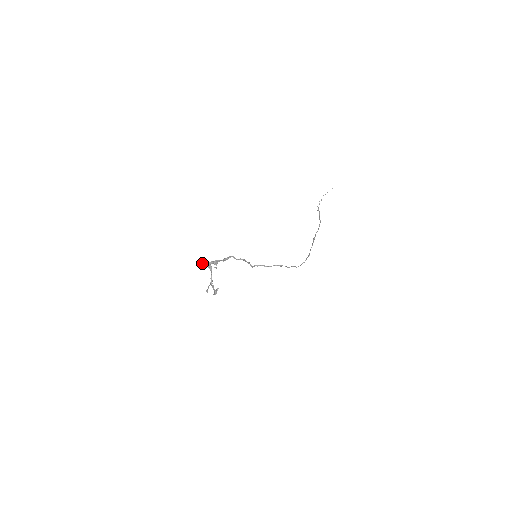
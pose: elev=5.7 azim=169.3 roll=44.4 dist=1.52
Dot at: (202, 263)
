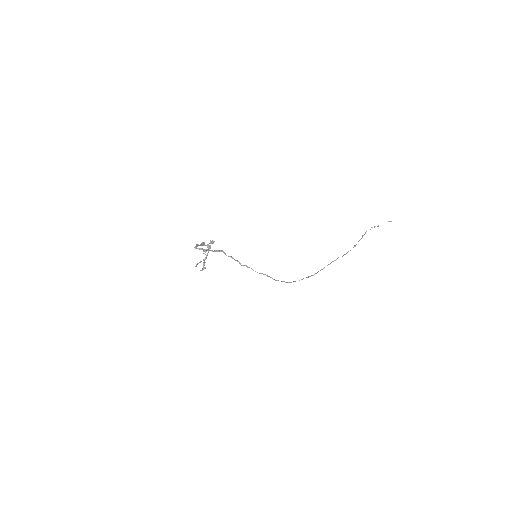
Dot at: occluded
